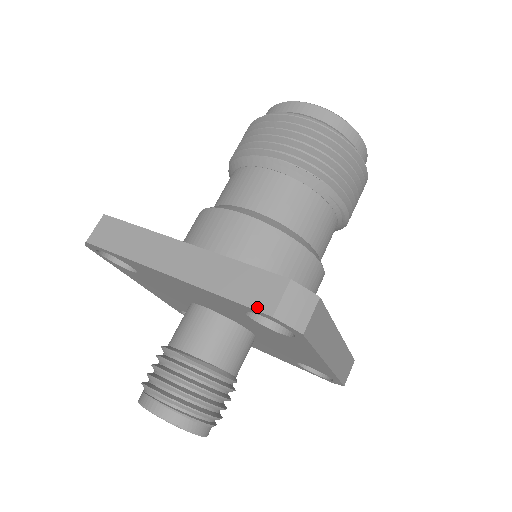
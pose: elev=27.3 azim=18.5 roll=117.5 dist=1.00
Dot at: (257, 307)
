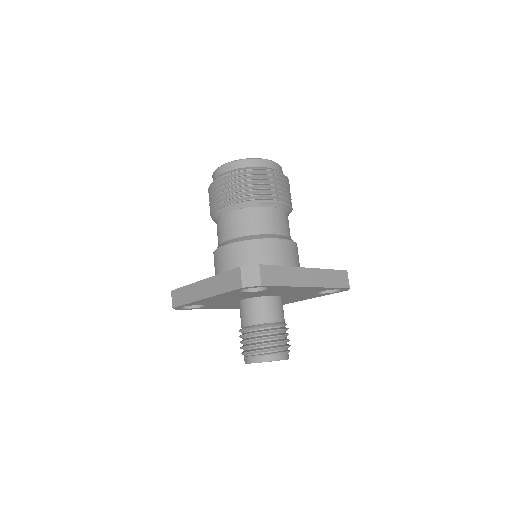
Dot at: (236, 288)
